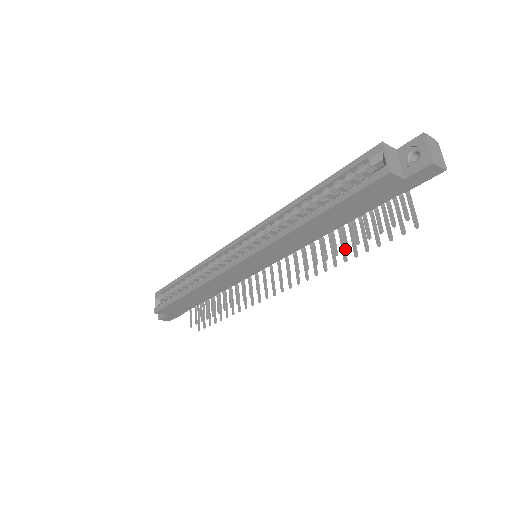
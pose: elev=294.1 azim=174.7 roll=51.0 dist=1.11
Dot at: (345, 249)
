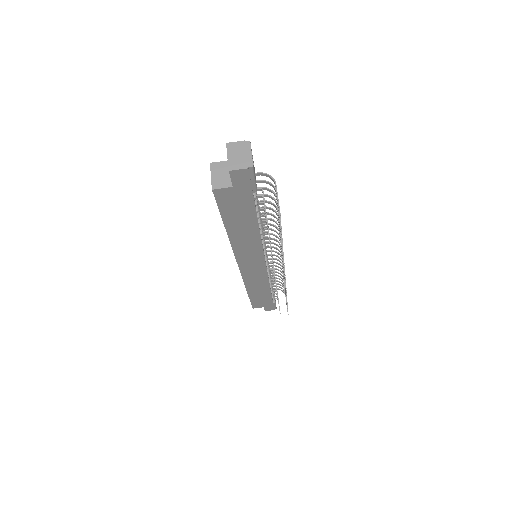
Dot at: (269, 242)
